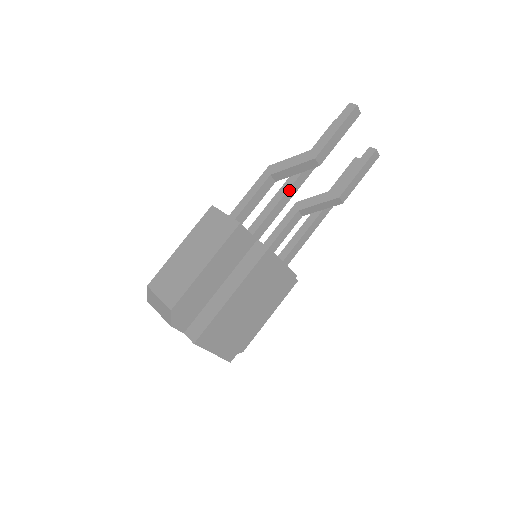
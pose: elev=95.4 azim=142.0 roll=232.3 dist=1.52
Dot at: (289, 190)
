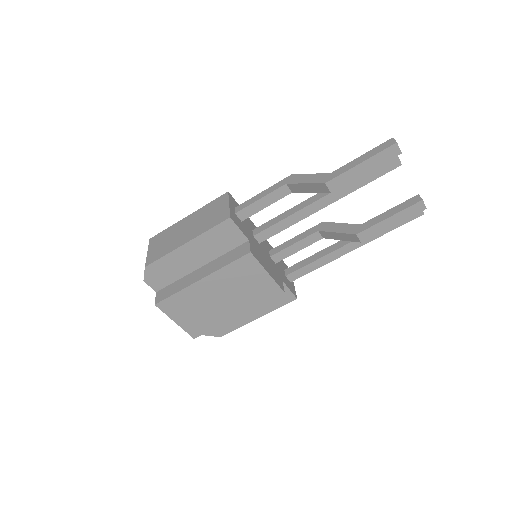
Dot at: (309, 206)
